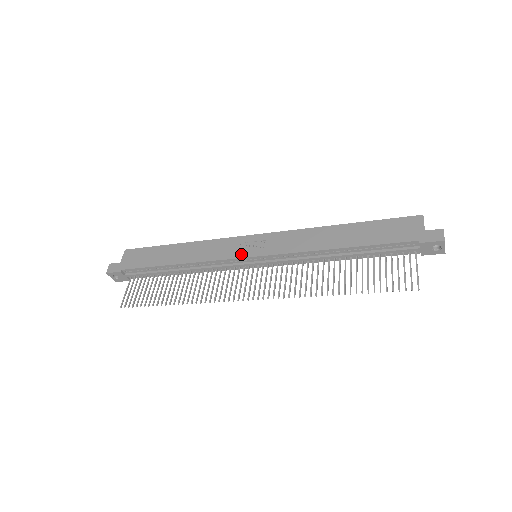
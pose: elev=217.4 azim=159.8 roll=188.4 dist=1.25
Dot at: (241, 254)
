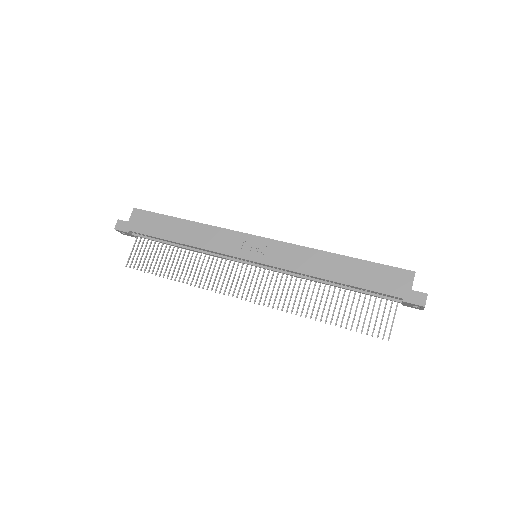
Dot at: (242, 254)
